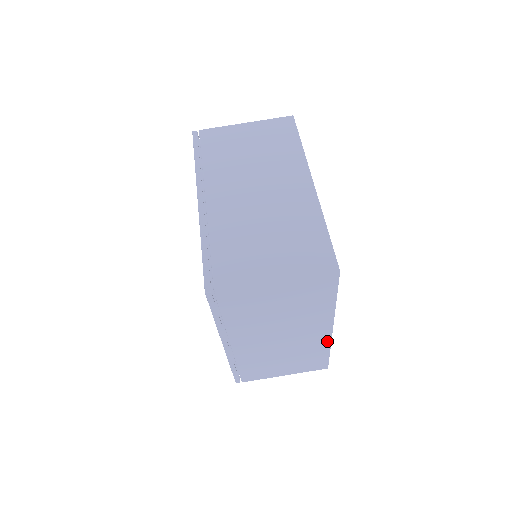
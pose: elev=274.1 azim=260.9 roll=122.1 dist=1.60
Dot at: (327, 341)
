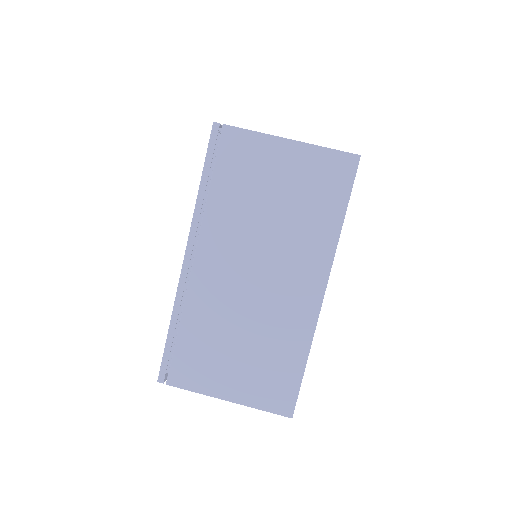
Dot at: occluded
